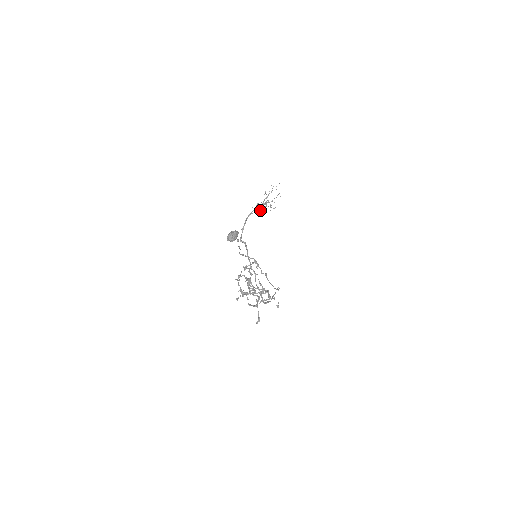
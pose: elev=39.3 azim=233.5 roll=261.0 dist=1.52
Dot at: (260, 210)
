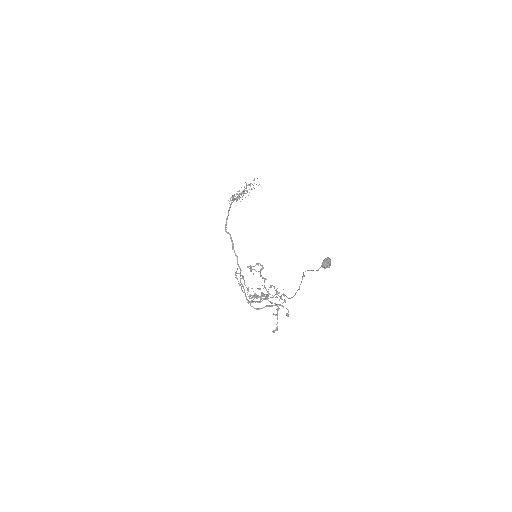
Dot at: occluded
